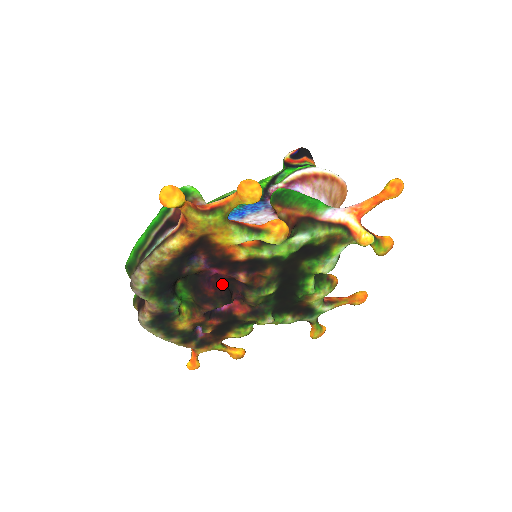
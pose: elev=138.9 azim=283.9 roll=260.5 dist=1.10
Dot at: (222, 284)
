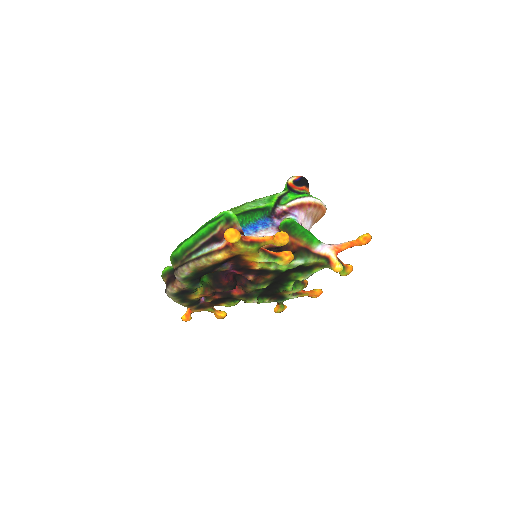
Dot at: (233, 277)
